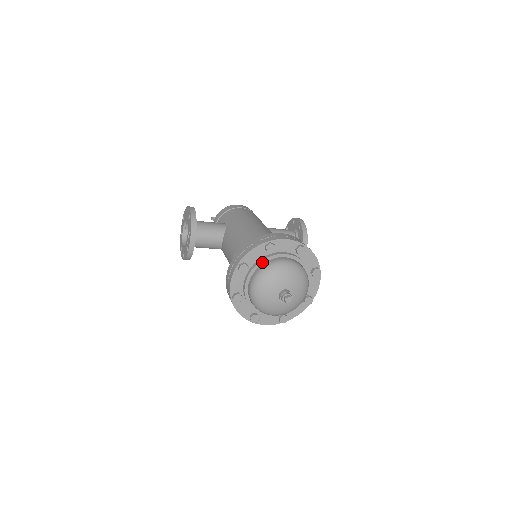
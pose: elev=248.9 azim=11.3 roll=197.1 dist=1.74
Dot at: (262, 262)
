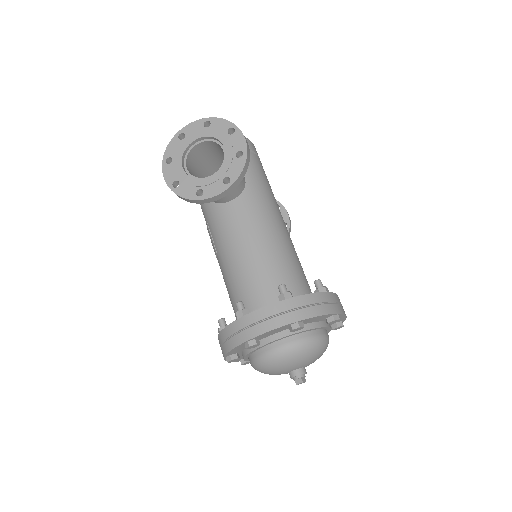
Dot at: (313, 329)
